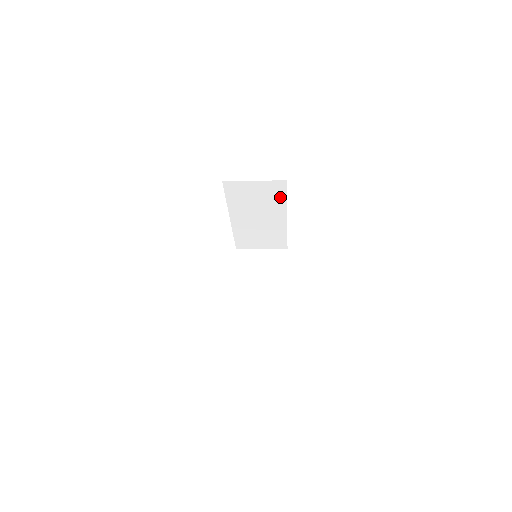
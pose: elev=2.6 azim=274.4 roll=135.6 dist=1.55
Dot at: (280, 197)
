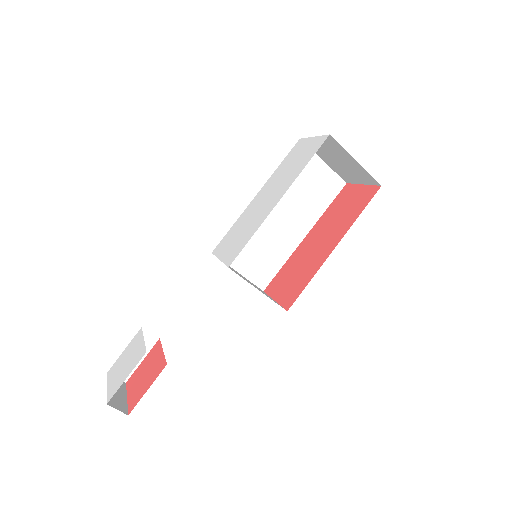
Dot at: (324, 201)
